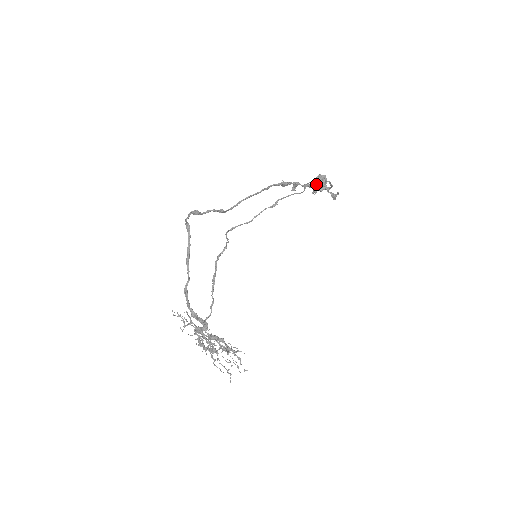
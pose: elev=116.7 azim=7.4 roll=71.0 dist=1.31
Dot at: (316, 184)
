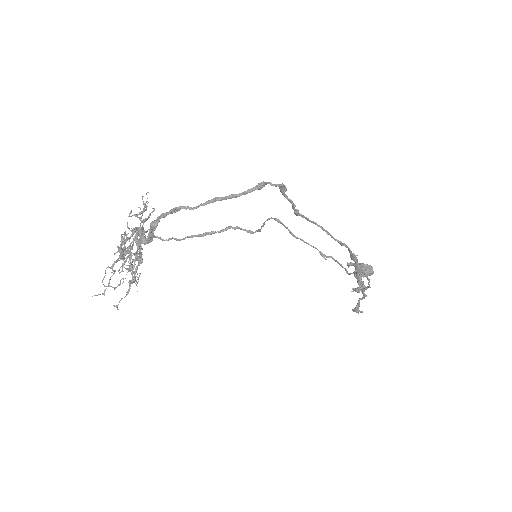
Dot at: (364, 287)
